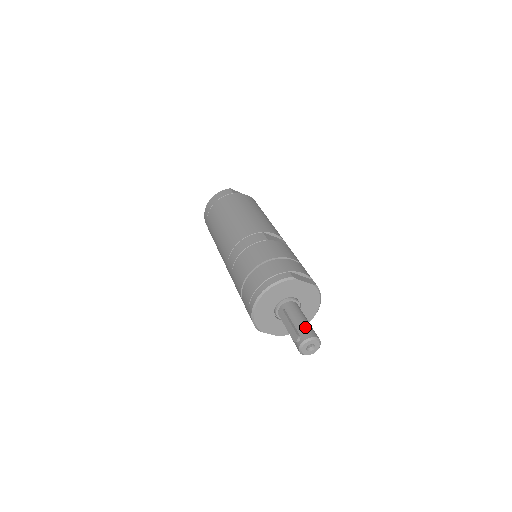
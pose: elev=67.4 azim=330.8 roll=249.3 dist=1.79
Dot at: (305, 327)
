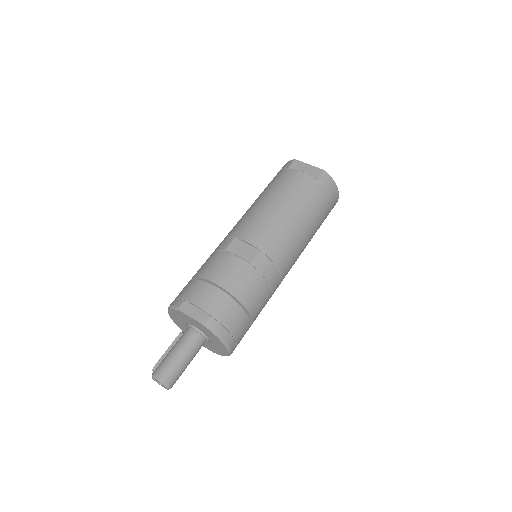
Dot at: (164, 362)
